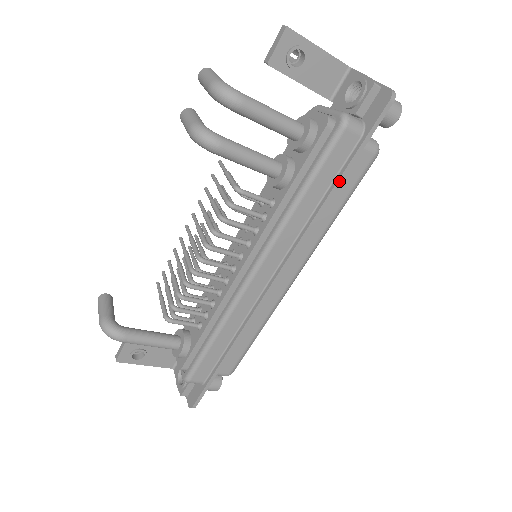
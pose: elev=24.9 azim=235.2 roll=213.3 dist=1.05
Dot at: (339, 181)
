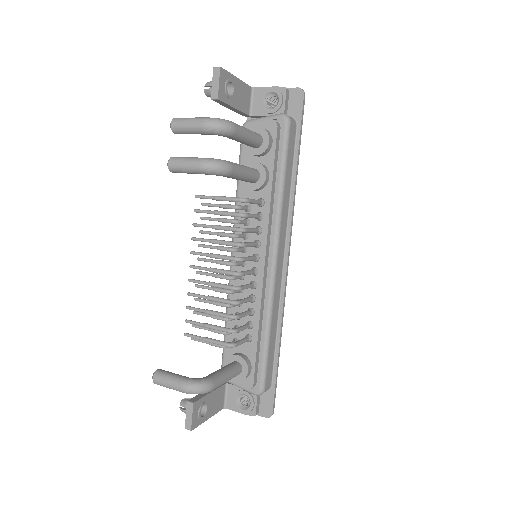
Dot at: (297, 162)
